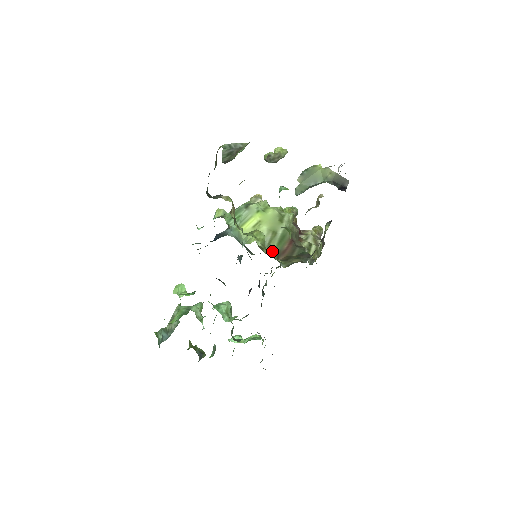
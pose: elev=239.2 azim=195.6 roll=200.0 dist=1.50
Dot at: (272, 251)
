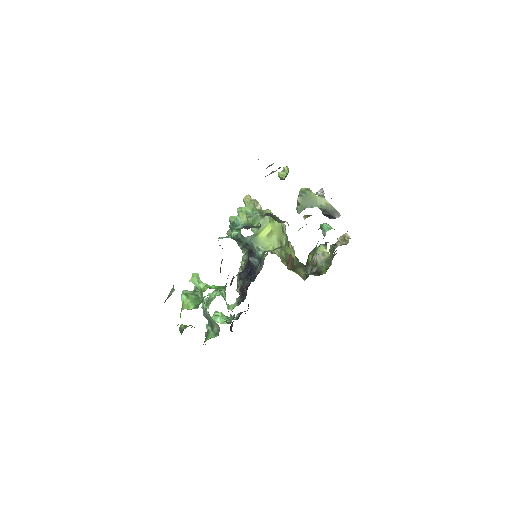
Dot at: (285, 261)
